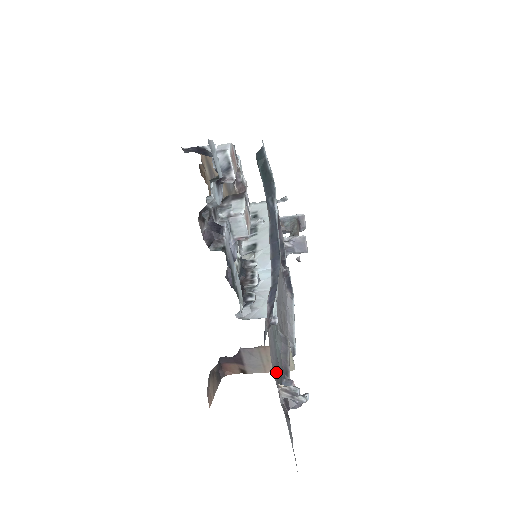
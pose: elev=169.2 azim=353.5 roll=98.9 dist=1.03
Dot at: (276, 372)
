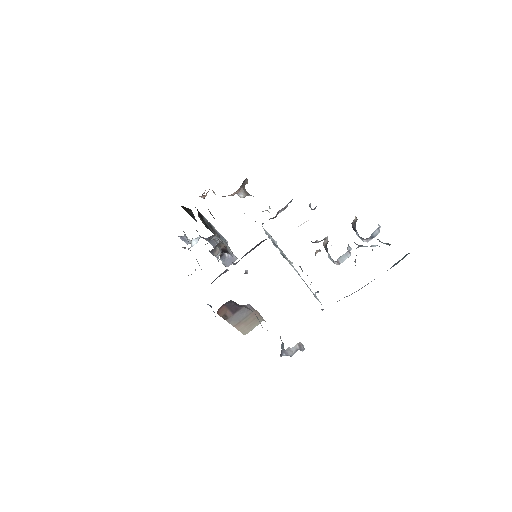
Dot at: occluded
